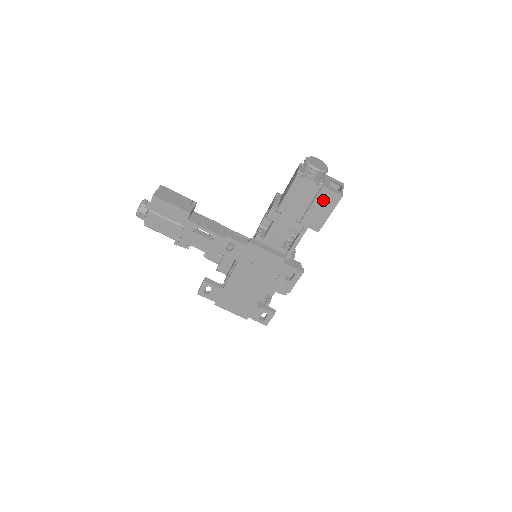
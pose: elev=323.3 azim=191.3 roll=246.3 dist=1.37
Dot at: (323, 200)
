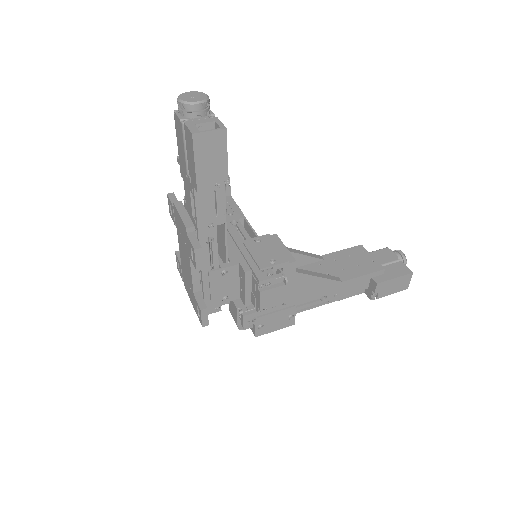
Dot at: (188, 143)
